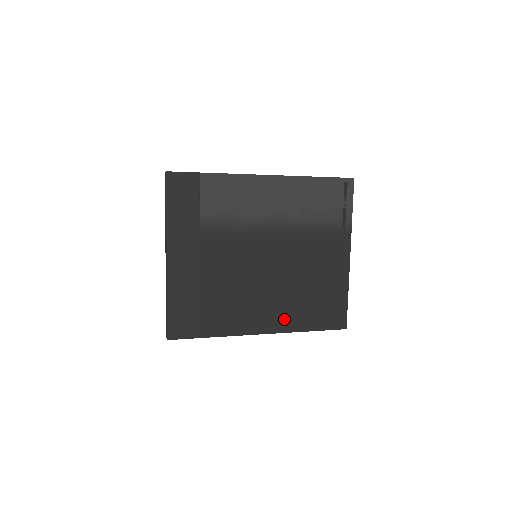
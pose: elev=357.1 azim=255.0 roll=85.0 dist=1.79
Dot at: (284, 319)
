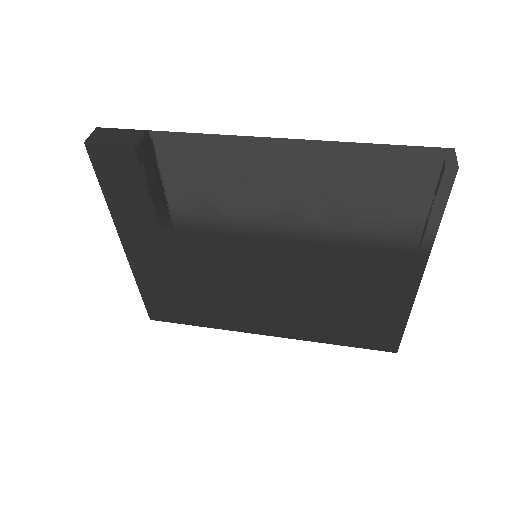
Dot at: (299, 328)
